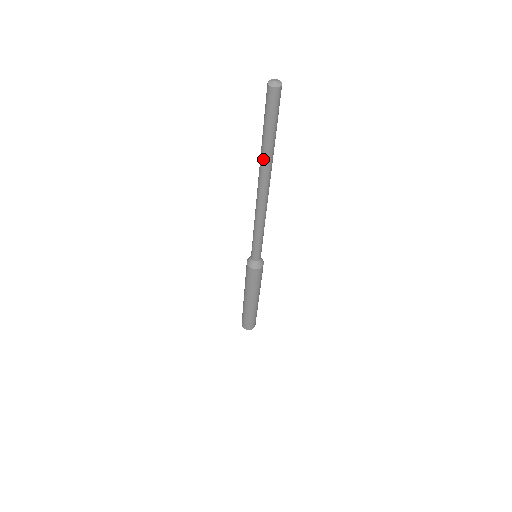
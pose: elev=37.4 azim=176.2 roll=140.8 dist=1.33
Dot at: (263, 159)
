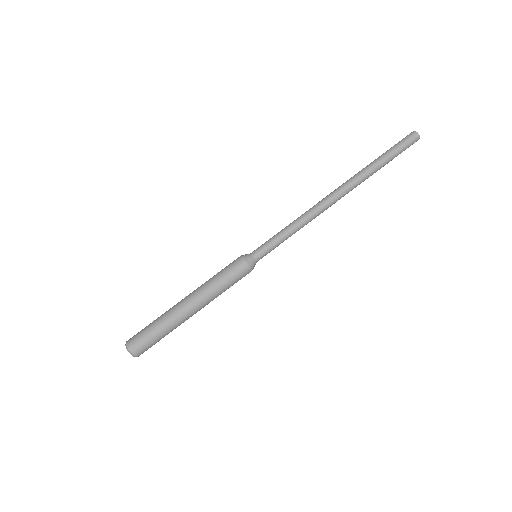
Dot at: (362, 170)
